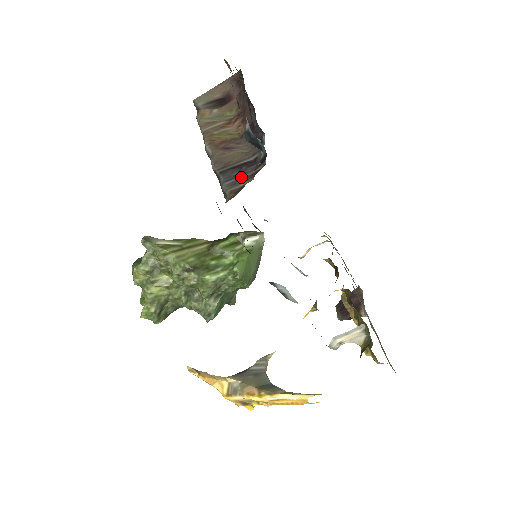
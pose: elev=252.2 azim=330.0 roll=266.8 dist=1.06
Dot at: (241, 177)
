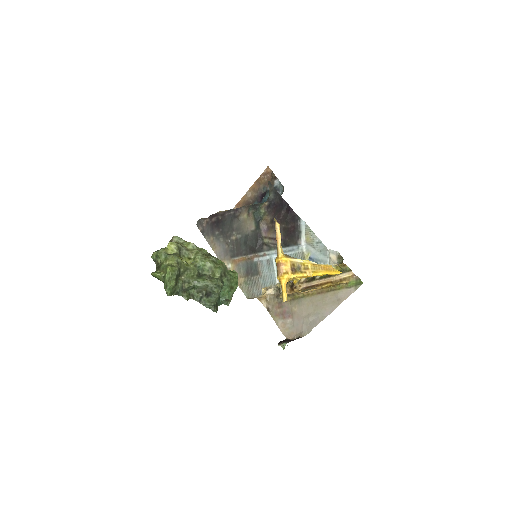
Dot at: occluded
